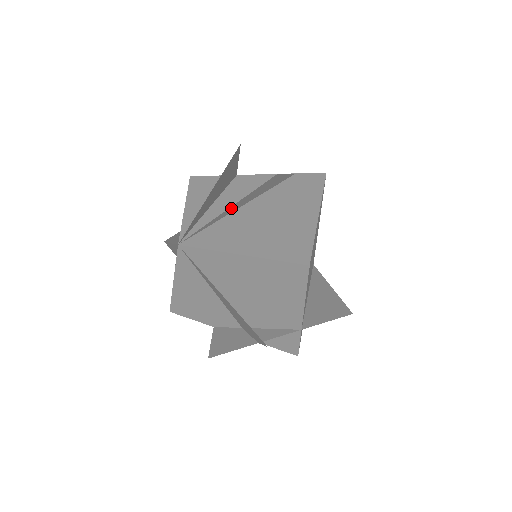
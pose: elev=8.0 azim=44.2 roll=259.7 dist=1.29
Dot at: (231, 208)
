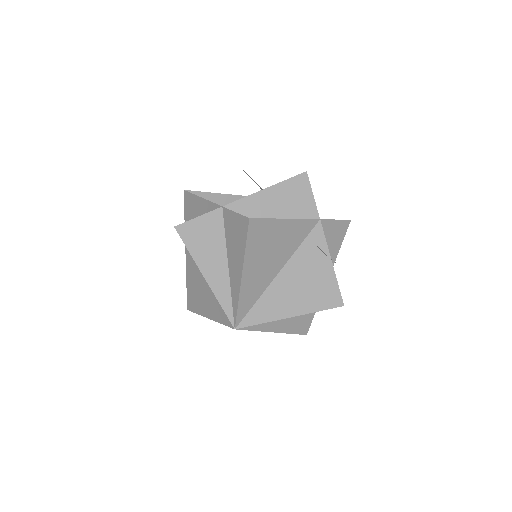
Dot at: (281, 290)
